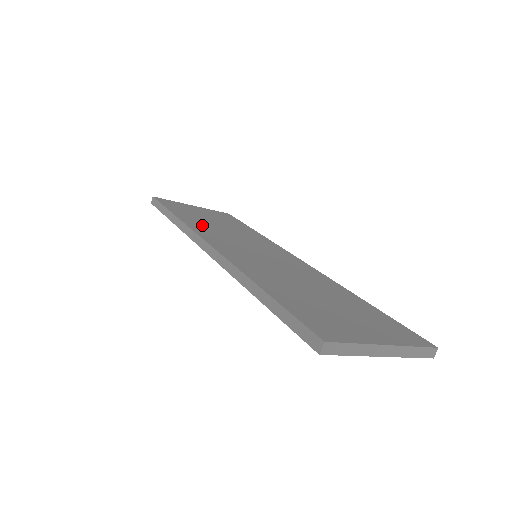
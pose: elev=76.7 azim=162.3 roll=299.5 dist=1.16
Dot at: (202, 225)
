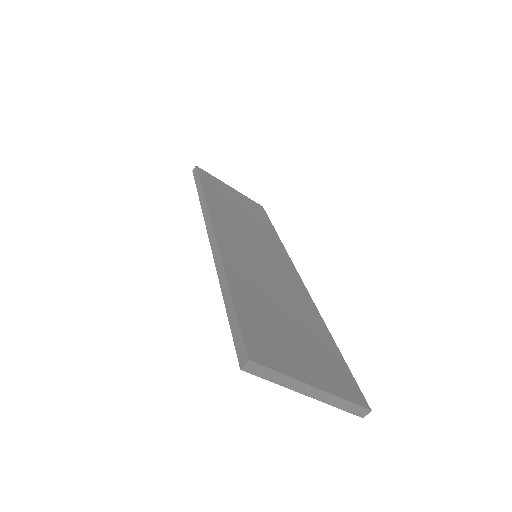
Dot at: (223, 209)
